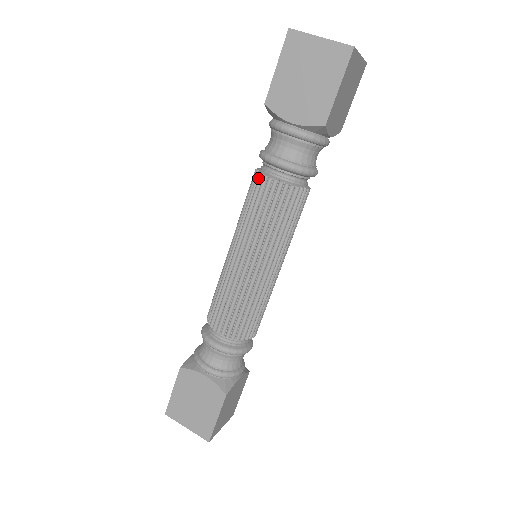
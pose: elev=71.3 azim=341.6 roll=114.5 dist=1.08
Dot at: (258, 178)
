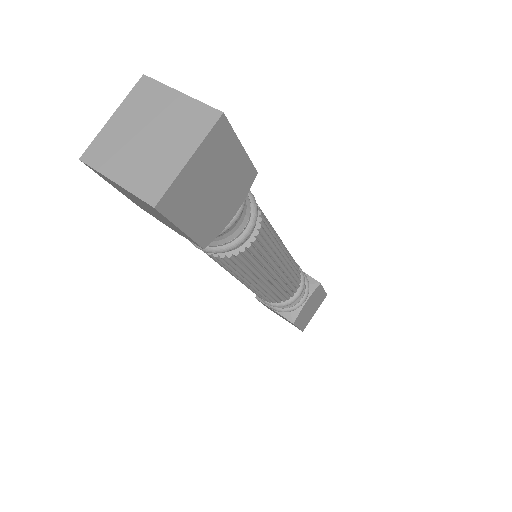
Dot at: occluded
